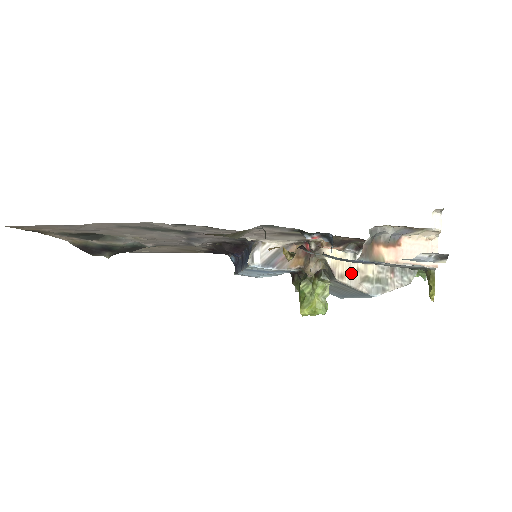
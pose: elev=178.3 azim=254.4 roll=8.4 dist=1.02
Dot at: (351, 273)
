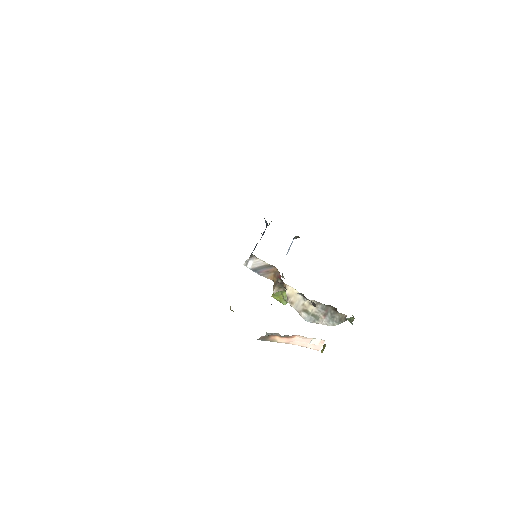
Dot at: (298, 304)
